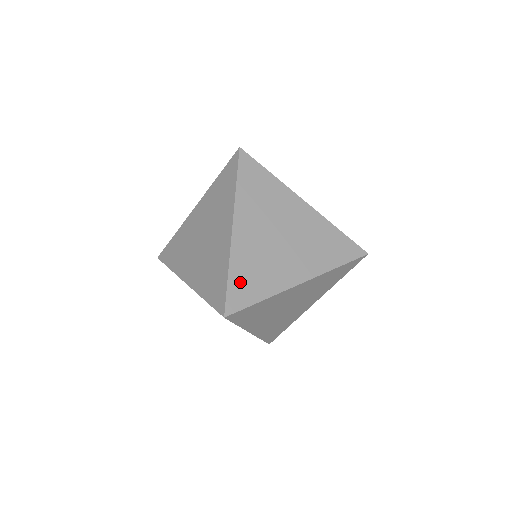
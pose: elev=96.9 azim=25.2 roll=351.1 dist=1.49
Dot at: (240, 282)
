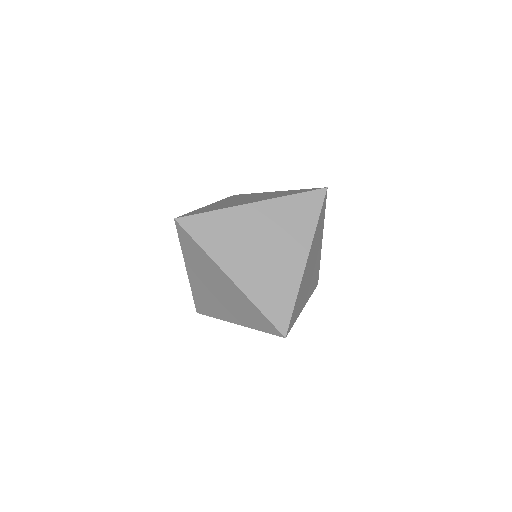
Dot at: (271, 306)
